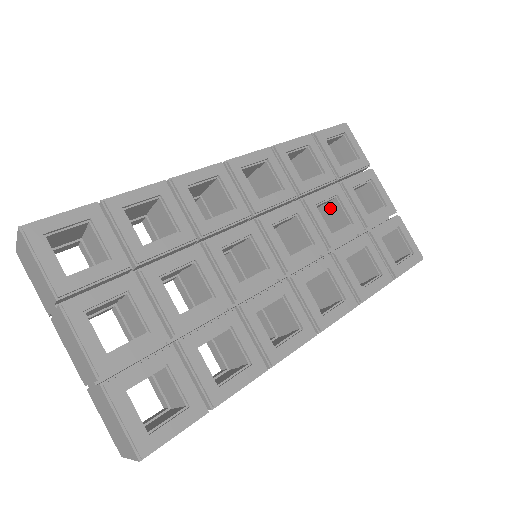
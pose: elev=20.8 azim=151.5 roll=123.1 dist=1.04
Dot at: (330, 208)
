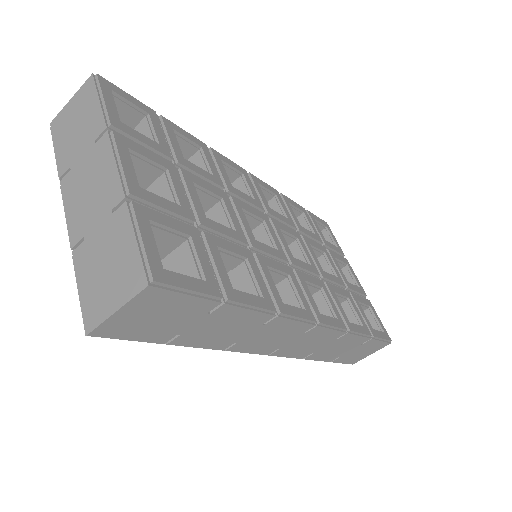
Dot at: occluded
